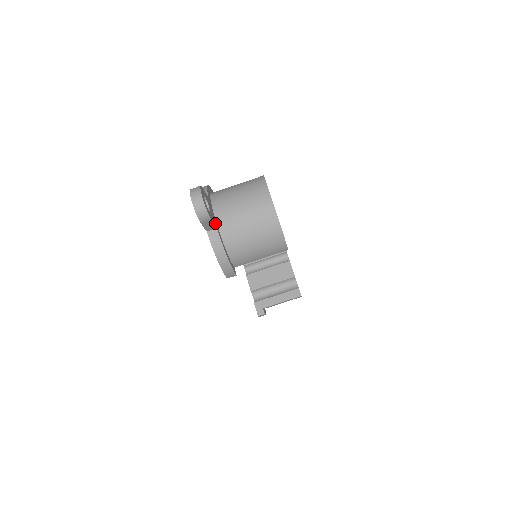
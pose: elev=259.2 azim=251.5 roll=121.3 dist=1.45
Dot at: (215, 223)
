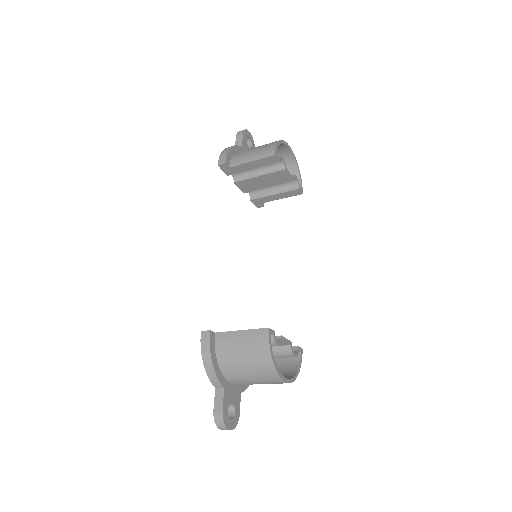
Dot at: (238, 393)
